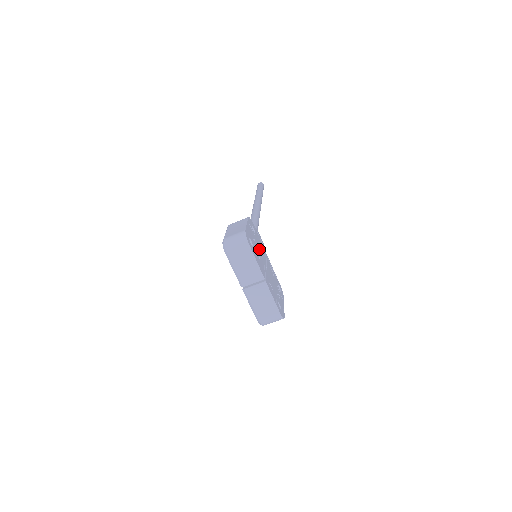
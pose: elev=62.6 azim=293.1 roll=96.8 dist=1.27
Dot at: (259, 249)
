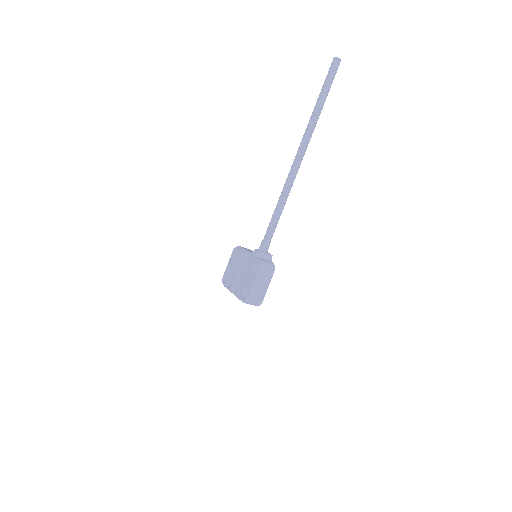
Dot at: occluded
